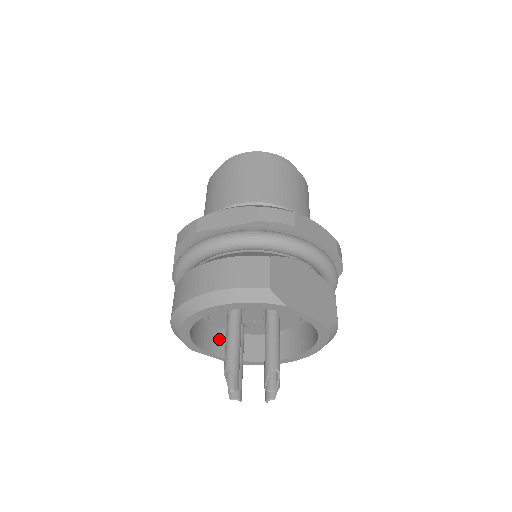
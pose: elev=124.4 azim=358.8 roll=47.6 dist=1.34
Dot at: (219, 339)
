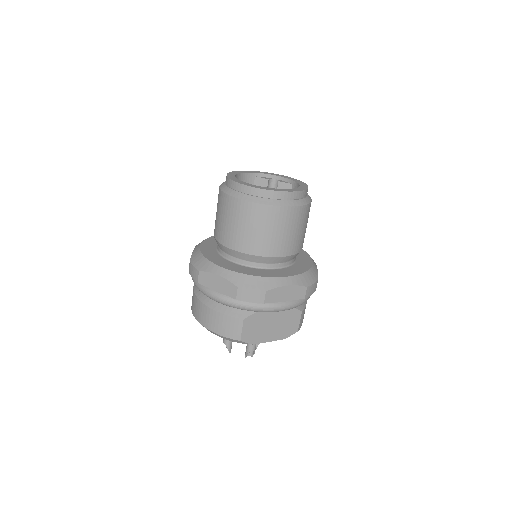
Dot at: occluded
